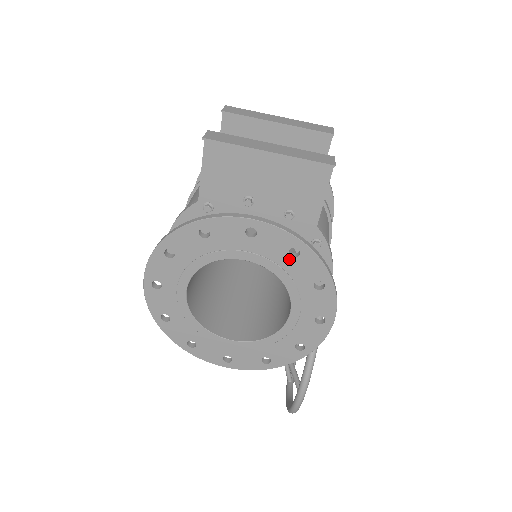
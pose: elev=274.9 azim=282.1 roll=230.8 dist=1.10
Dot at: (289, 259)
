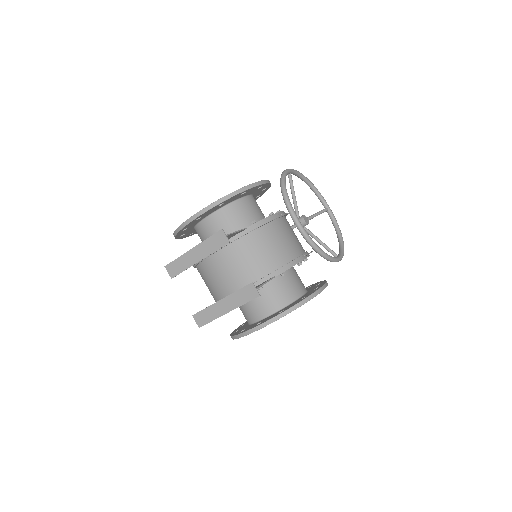
Dot at: occluded
